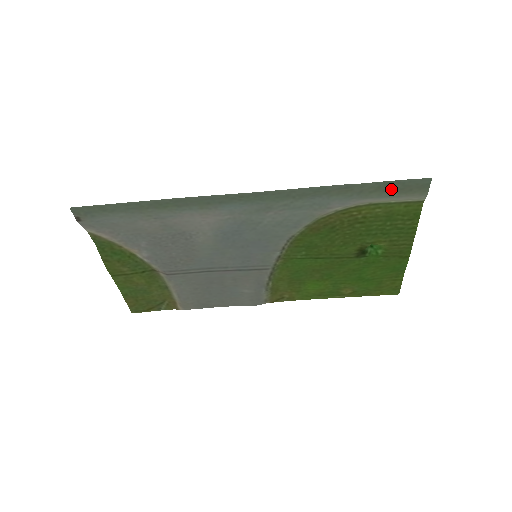
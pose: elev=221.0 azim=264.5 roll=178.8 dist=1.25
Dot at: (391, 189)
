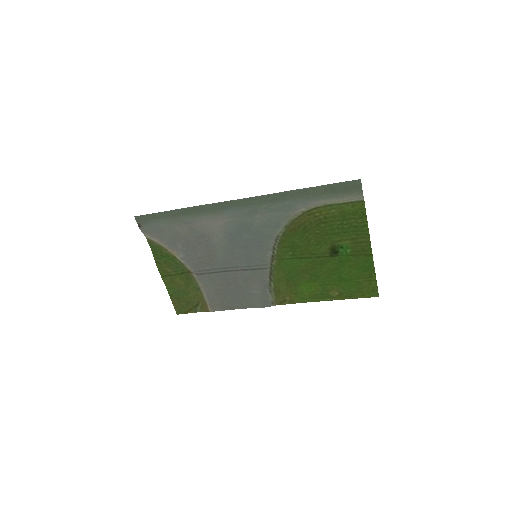
Dot at: (335, 190)
